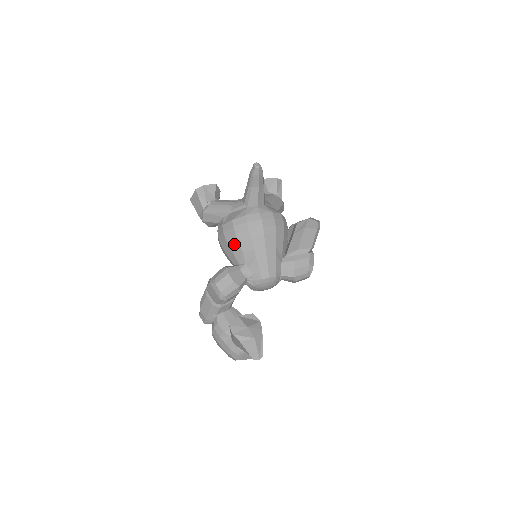
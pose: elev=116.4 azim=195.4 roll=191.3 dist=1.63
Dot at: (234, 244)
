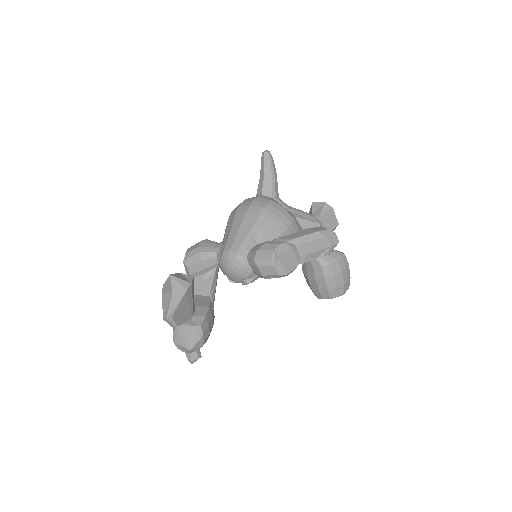
Dot at: occluded
